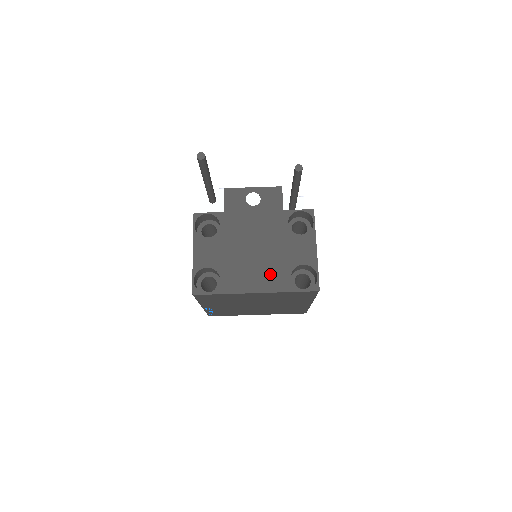
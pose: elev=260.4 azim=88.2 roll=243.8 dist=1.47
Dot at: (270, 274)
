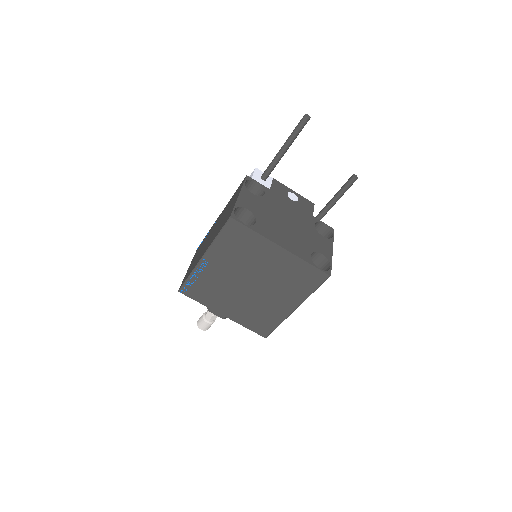
Dot at: (296, 243)
